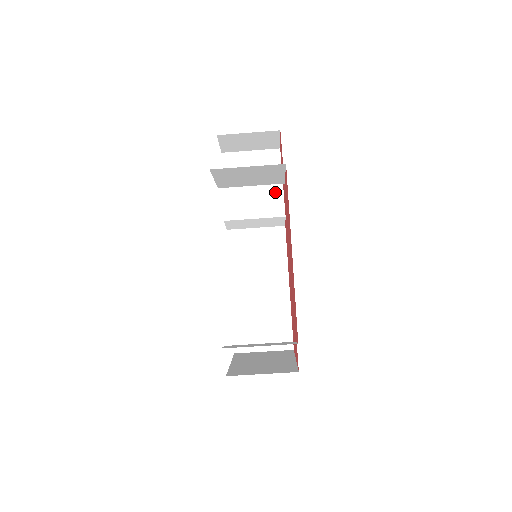
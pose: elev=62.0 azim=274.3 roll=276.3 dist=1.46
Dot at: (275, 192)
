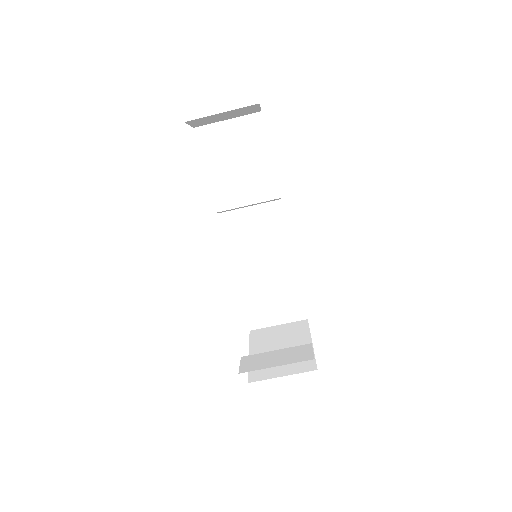
Dot at: (264, 170)
